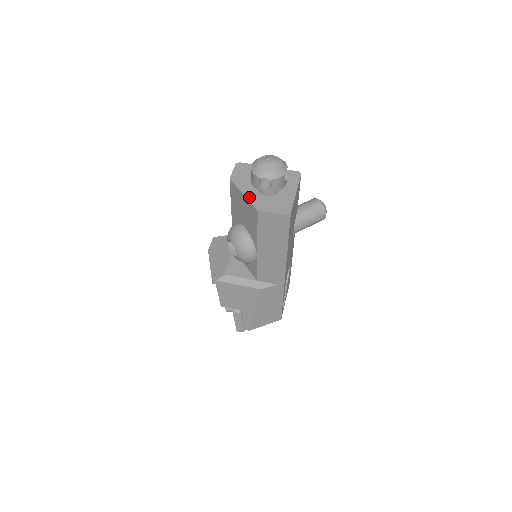
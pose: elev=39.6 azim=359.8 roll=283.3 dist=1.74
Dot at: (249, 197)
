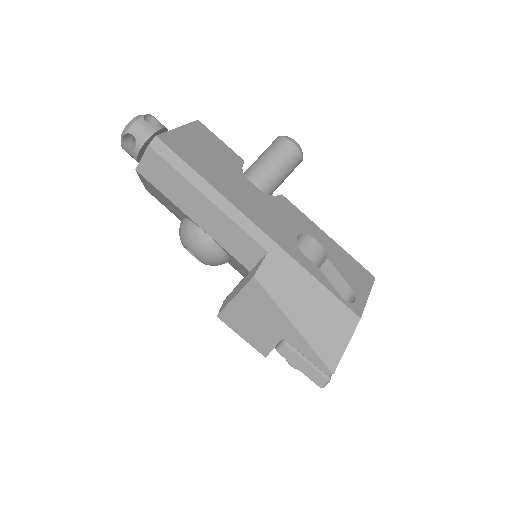
Dot at: occluded
